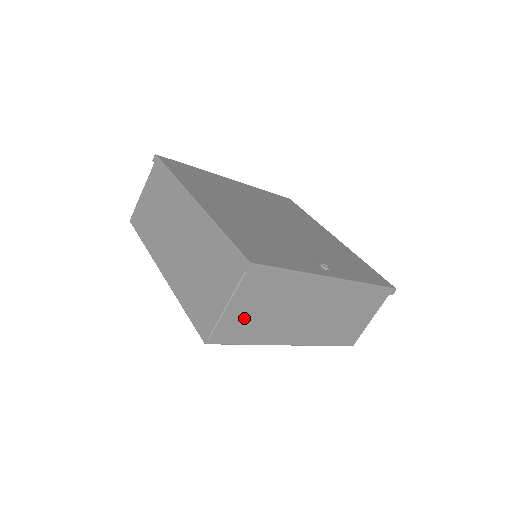
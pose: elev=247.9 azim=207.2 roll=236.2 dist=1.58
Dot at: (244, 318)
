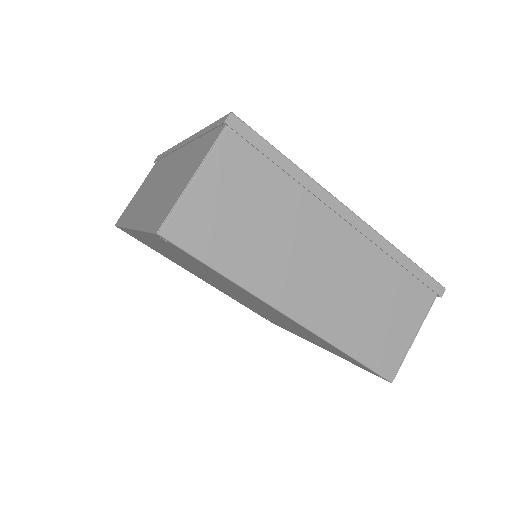
Dot at: (220, 215)
